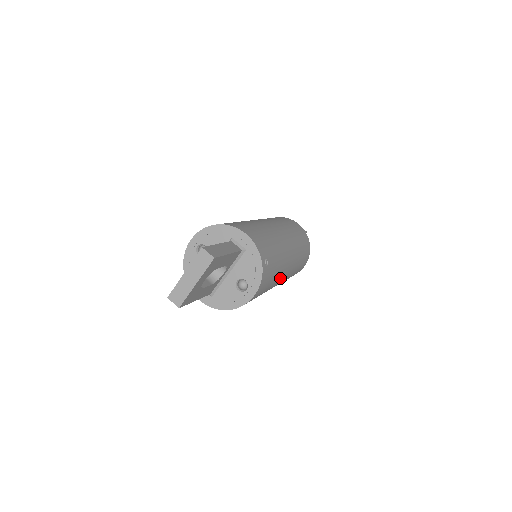
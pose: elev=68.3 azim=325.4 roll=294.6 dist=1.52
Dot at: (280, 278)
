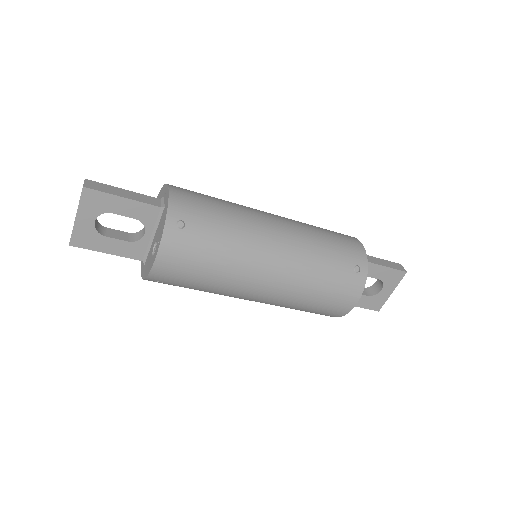
Dot at: (246, 274)
